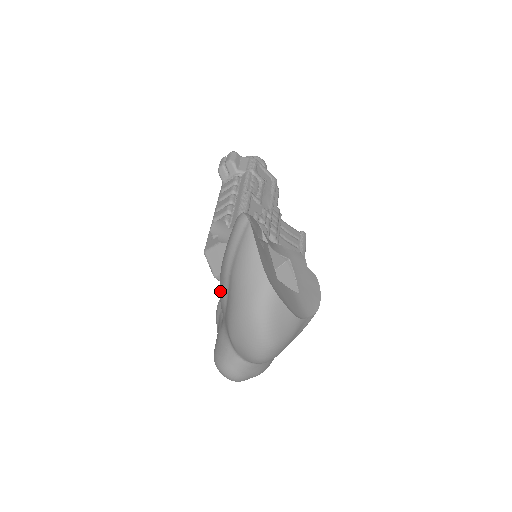
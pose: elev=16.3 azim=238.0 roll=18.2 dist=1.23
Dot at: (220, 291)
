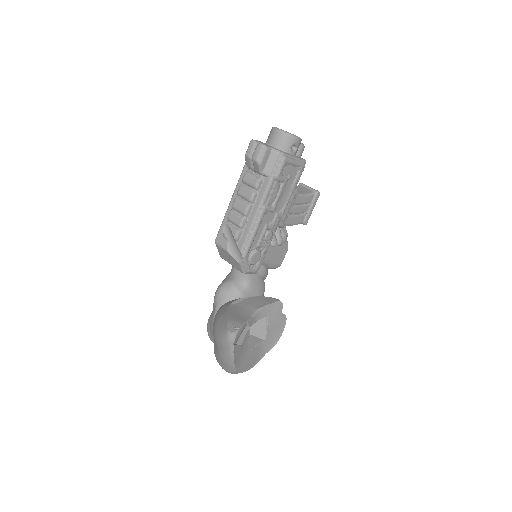
Dot at: occluded
